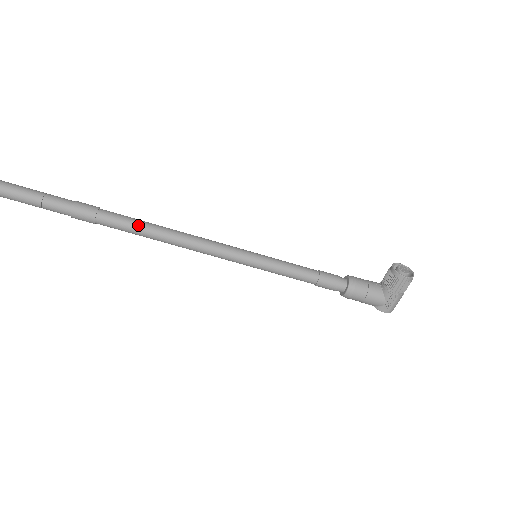
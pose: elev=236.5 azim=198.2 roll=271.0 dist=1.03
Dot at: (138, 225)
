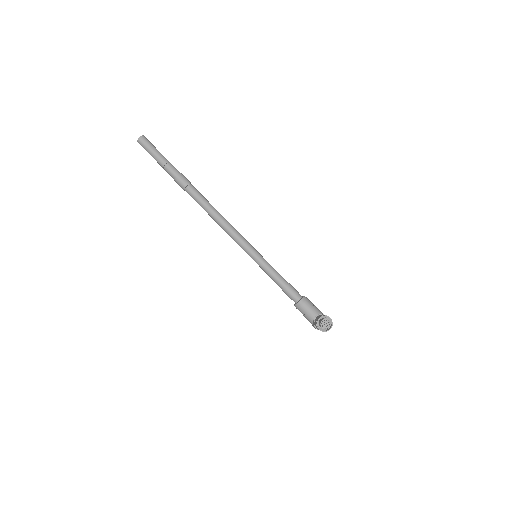
Dot at: (202, 205)
